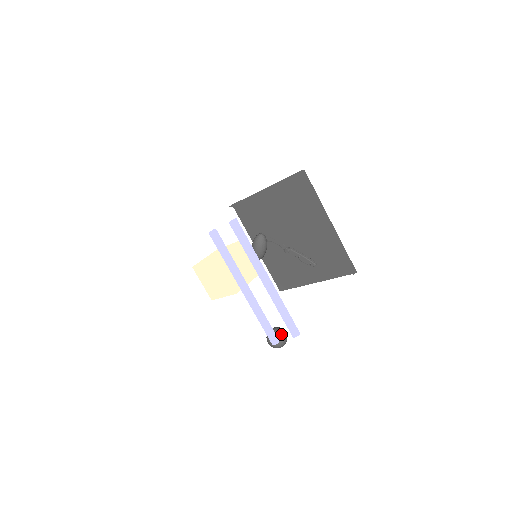
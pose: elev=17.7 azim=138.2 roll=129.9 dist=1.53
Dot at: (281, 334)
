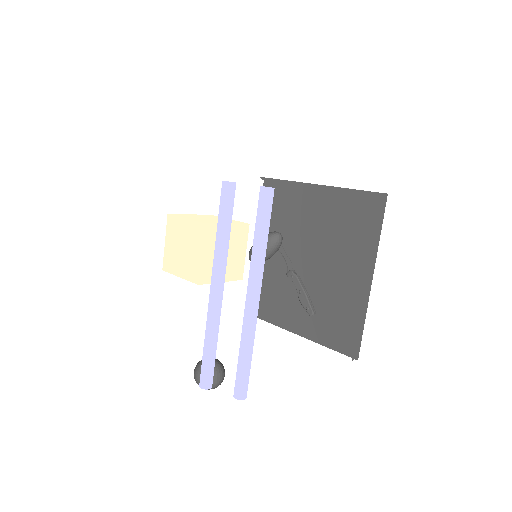
Dot at: (218, 374)
